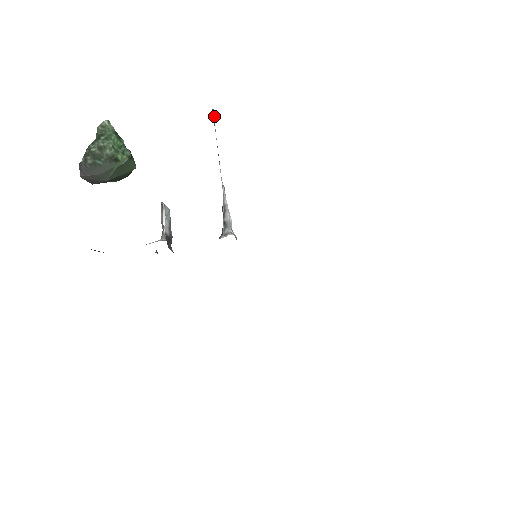
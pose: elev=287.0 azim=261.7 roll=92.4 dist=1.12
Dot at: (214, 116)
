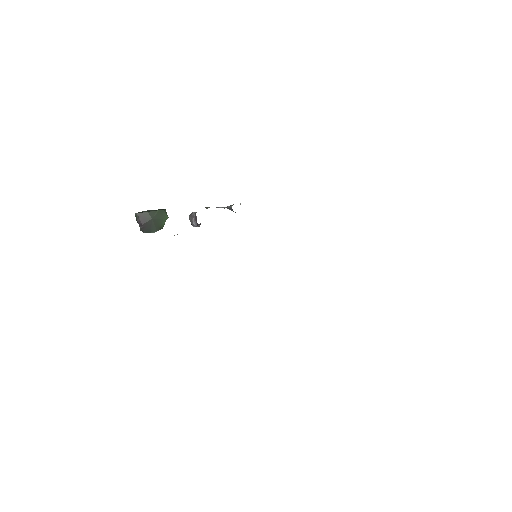
Dot at: (208, 207)
